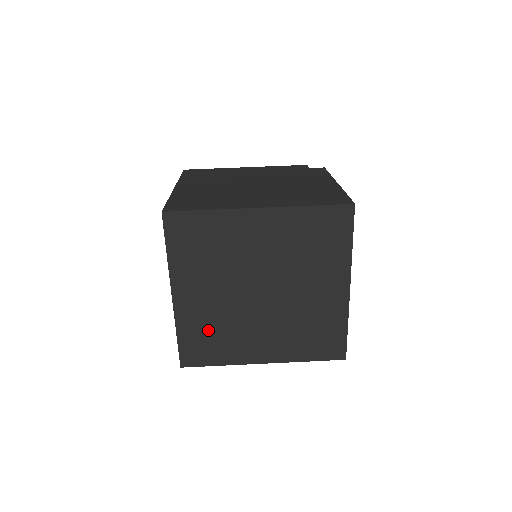
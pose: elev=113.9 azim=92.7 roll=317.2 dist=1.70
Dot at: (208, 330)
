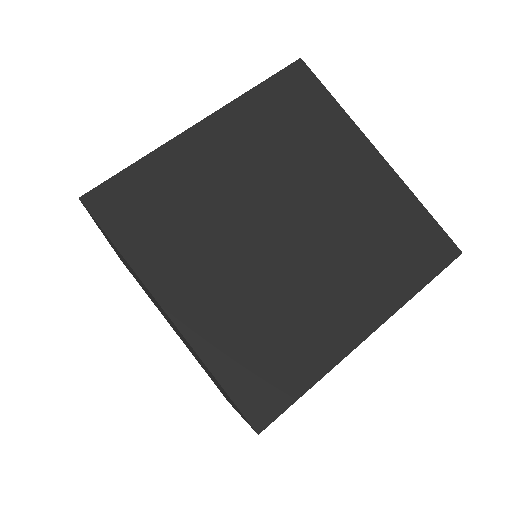
Dot at: (254, 335)
